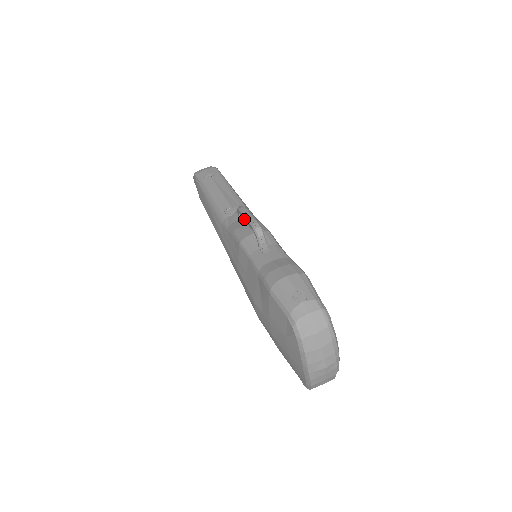
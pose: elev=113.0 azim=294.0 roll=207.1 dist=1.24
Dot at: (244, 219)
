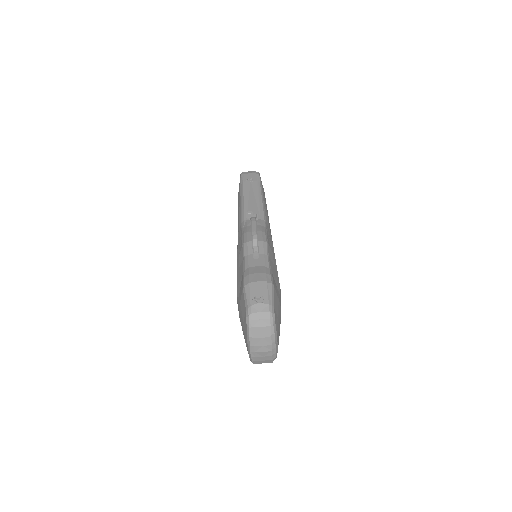
Dot at: occluded
